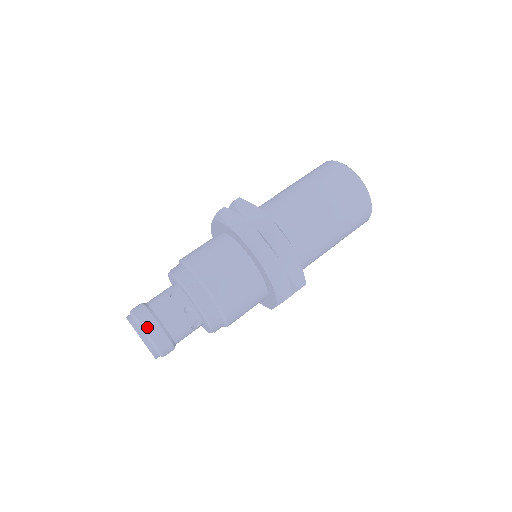
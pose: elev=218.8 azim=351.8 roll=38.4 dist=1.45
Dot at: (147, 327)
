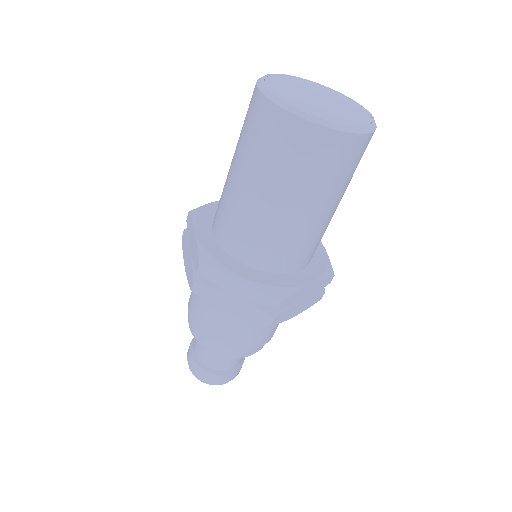
Dot at: (192, 368)
